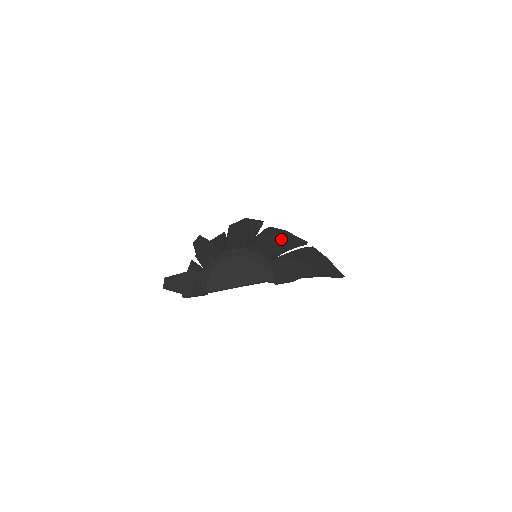
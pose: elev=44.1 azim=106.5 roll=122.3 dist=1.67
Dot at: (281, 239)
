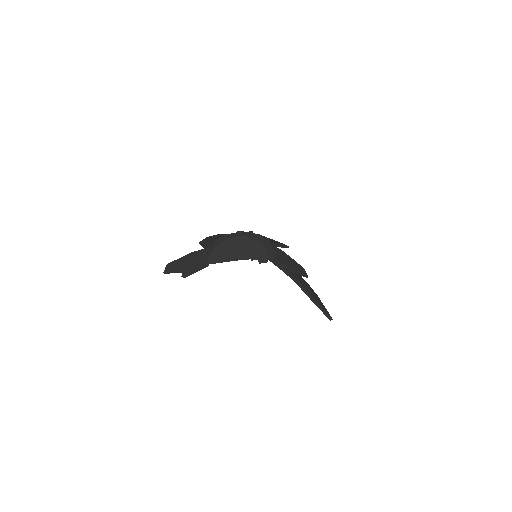
Dot at: occluded
